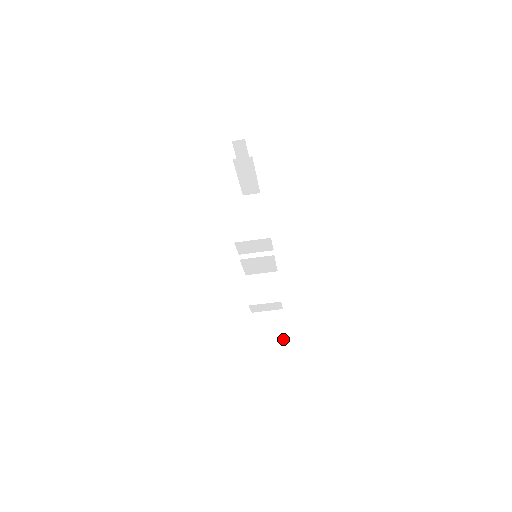
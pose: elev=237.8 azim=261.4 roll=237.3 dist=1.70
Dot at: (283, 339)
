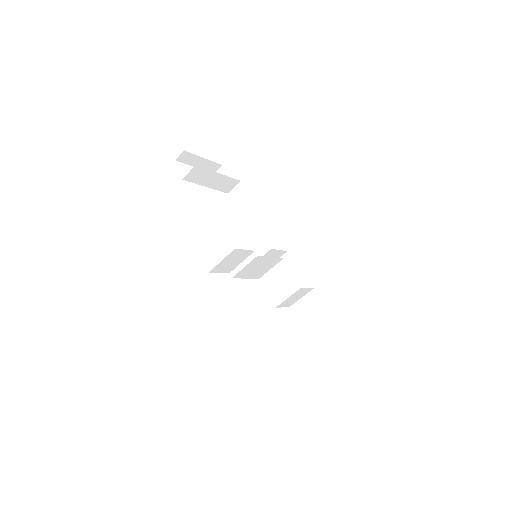
Dot at: (329, 318)
